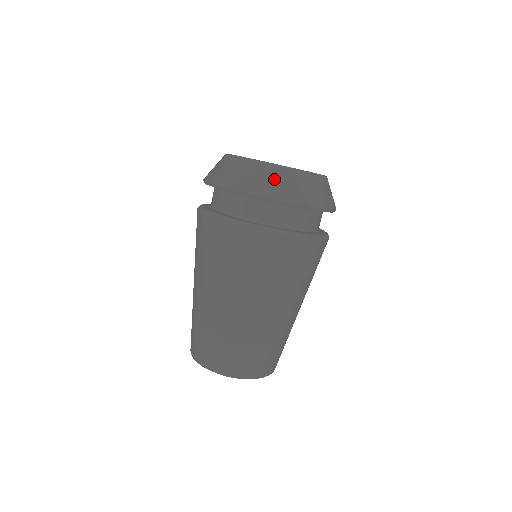
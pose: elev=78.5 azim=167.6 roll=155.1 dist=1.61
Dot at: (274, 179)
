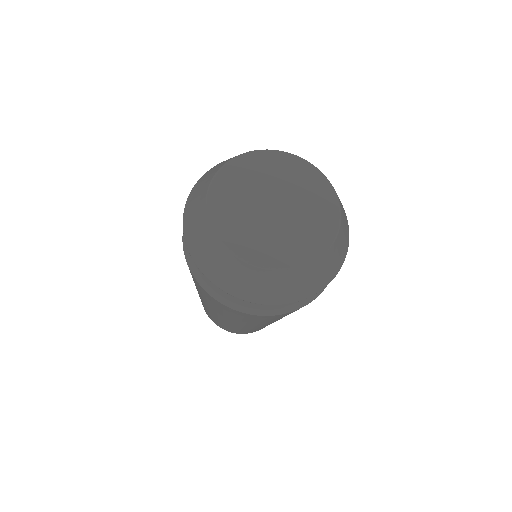
Dot at: (249, 281)
